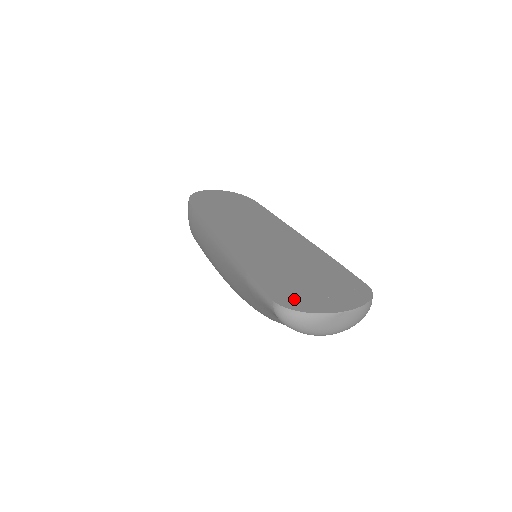
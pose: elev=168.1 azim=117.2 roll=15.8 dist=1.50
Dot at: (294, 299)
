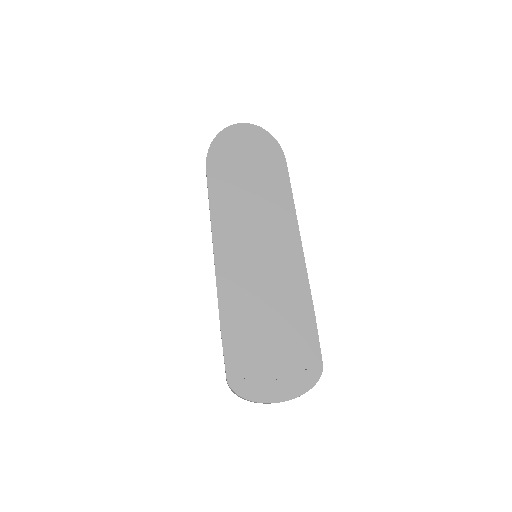
Dot at: (245, 379)
